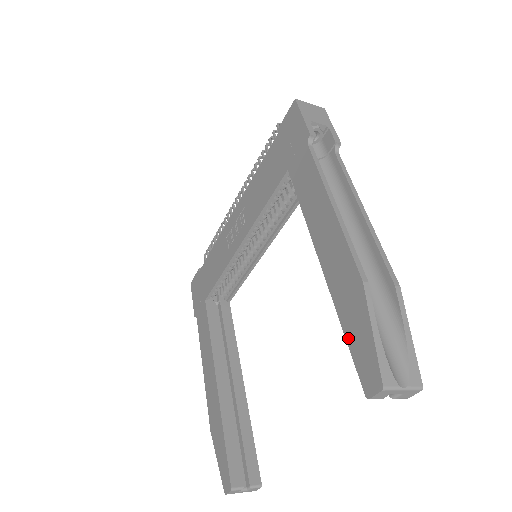
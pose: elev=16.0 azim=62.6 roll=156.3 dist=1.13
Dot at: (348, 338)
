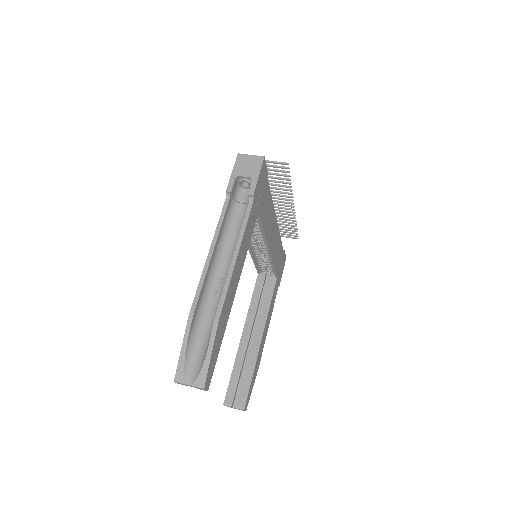
Dot at: occluded
